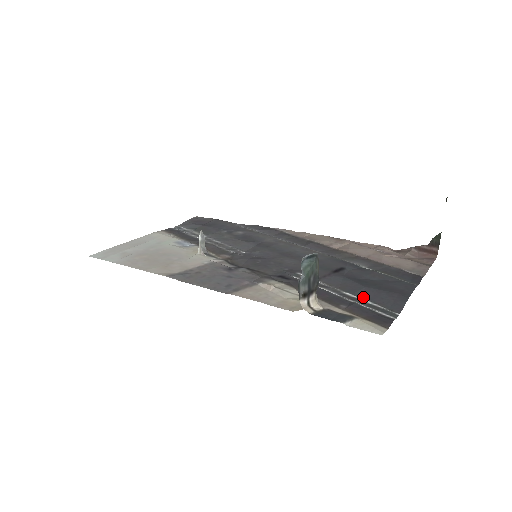
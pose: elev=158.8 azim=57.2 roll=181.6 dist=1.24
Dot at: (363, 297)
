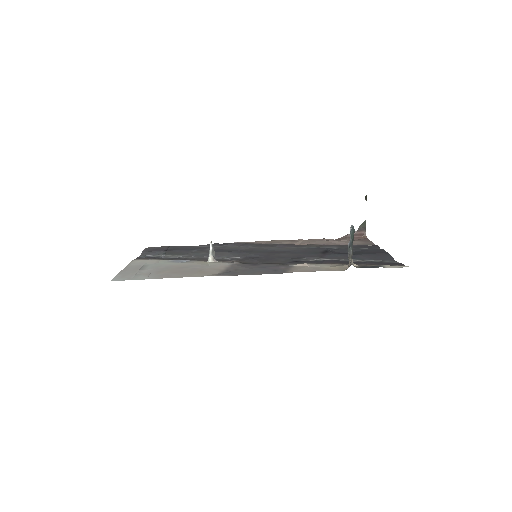
Dot at: (363, 259)
